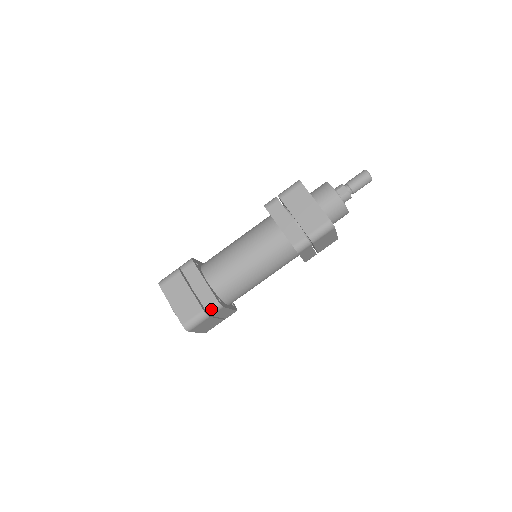
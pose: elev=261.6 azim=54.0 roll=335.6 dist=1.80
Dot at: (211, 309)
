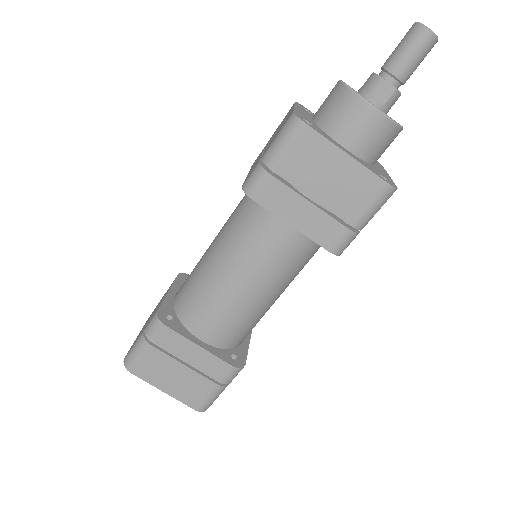
Dot at: (229, 379)
